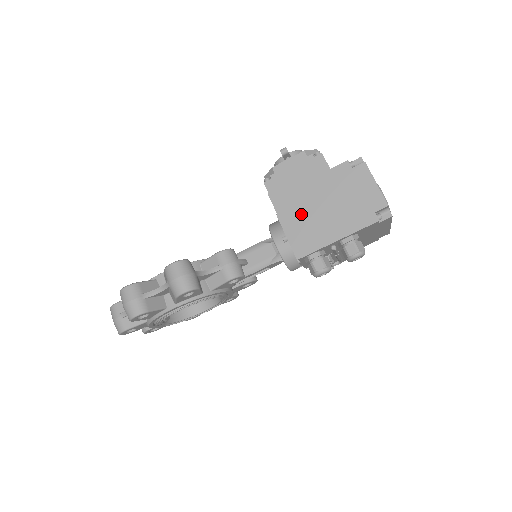
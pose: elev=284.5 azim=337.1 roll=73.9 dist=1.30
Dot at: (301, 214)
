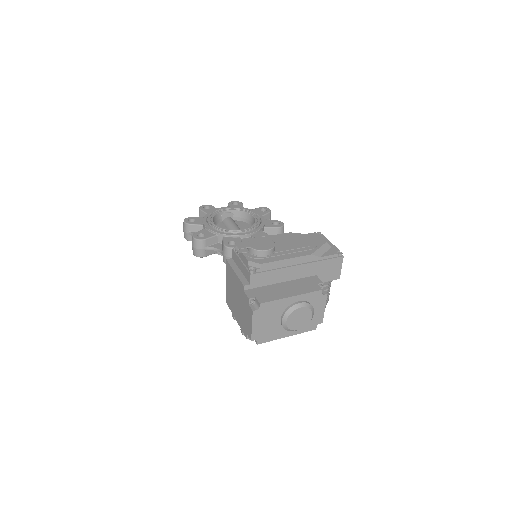
Dot at: (231, 288)
